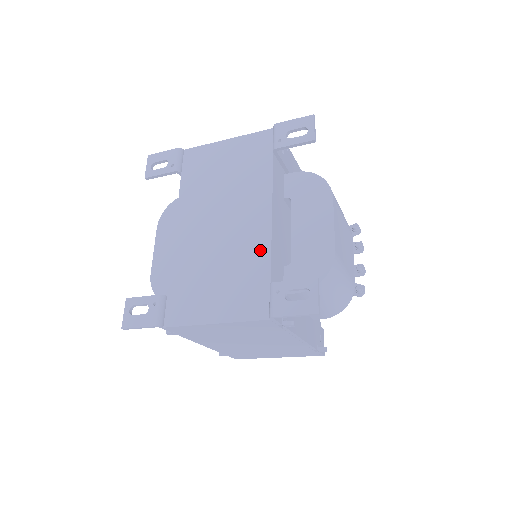
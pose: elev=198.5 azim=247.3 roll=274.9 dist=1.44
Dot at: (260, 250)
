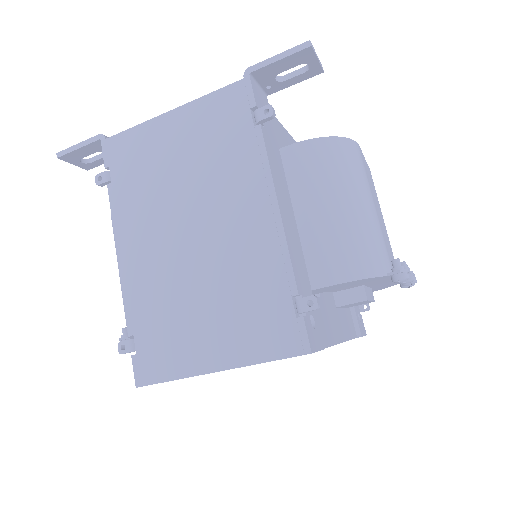
Dot at: occluded
